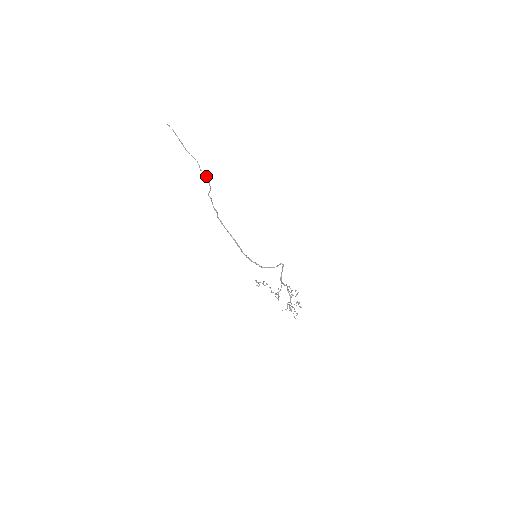
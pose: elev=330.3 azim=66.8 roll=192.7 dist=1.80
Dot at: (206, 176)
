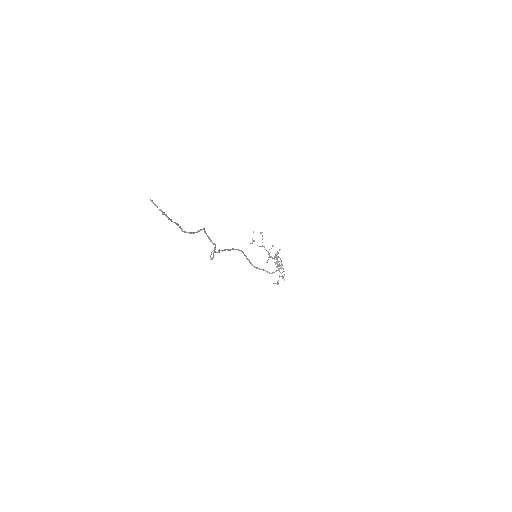
Dot at: occluded
